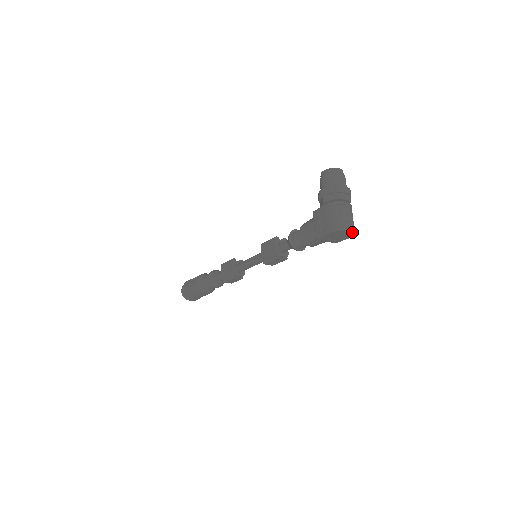
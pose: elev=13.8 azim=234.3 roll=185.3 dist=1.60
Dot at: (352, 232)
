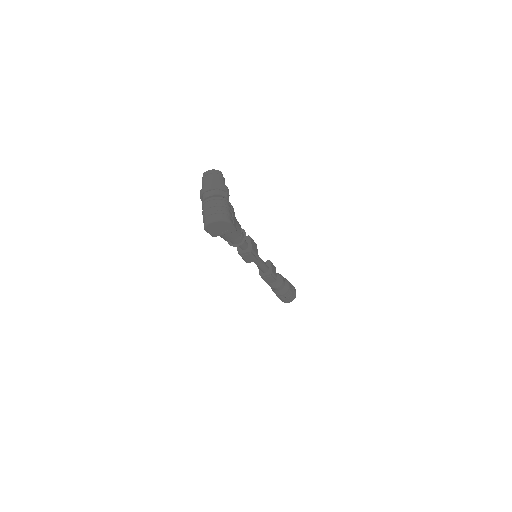
Dot at: (218, 221)
